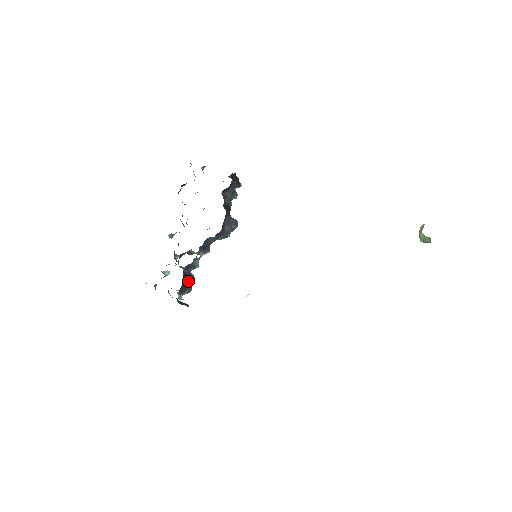
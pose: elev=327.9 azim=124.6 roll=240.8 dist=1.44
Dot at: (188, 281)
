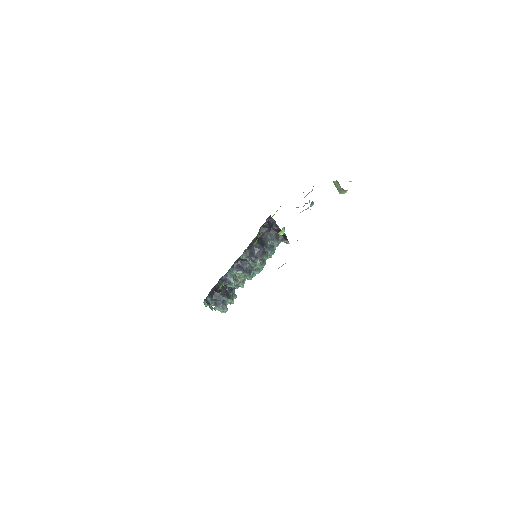
Dot at: (223, 295)
